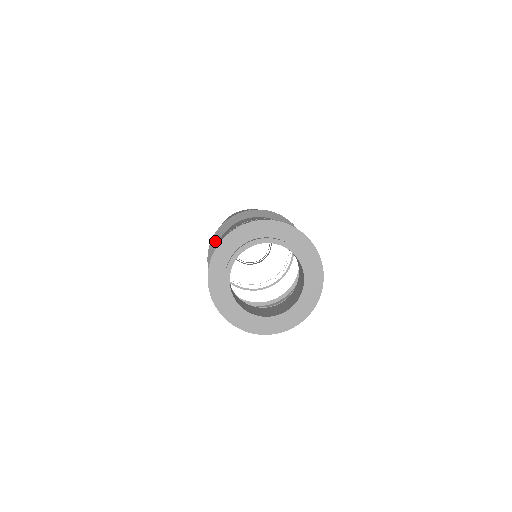
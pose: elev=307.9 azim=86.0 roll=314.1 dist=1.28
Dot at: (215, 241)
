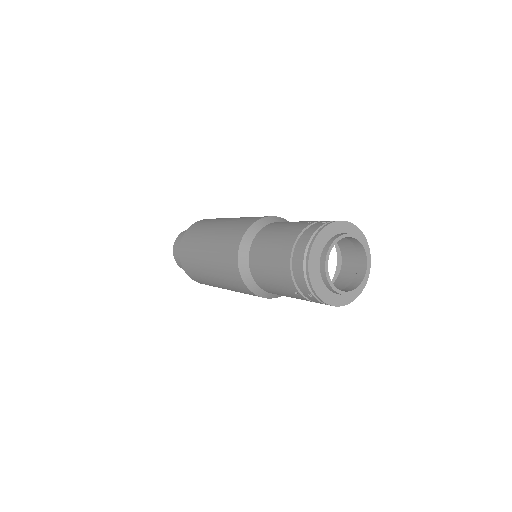
Dot at: (245, 272)
